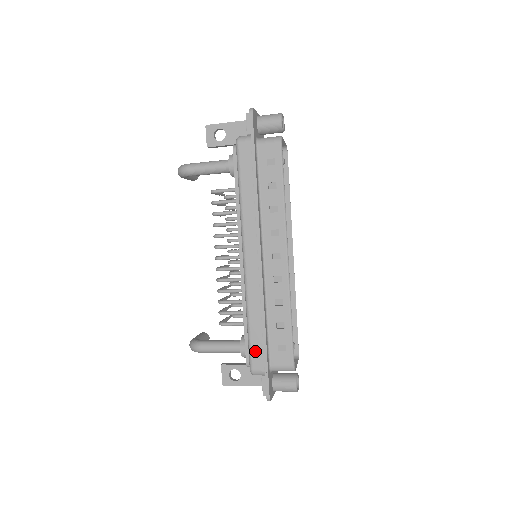
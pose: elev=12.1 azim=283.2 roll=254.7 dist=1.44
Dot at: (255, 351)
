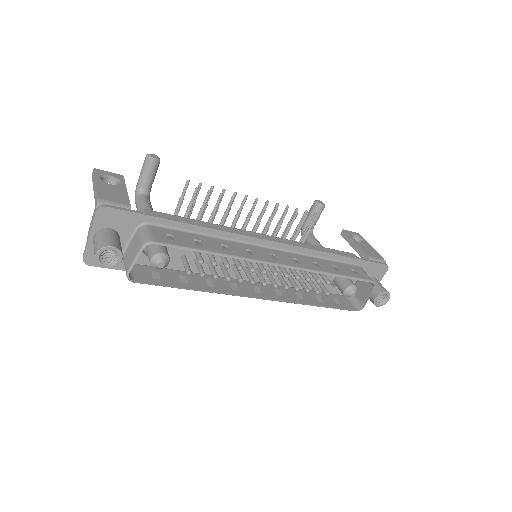
Dot at: occluded
